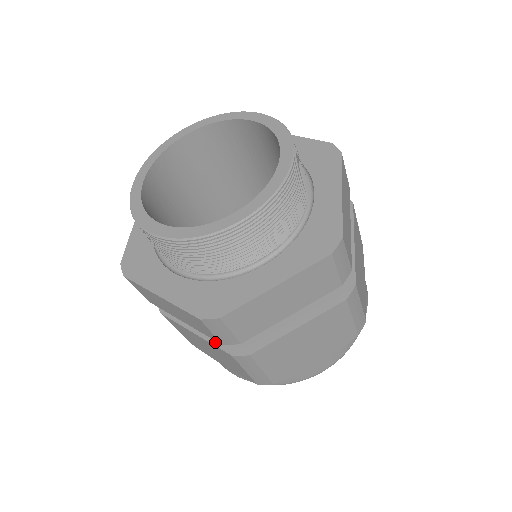
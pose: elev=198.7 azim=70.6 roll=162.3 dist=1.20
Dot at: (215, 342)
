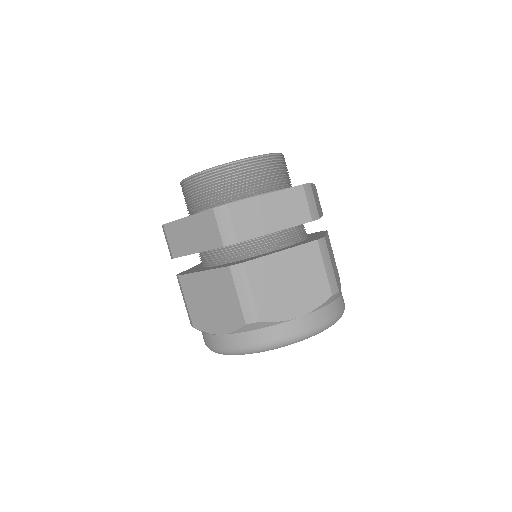
Dot at: (218, 268)
